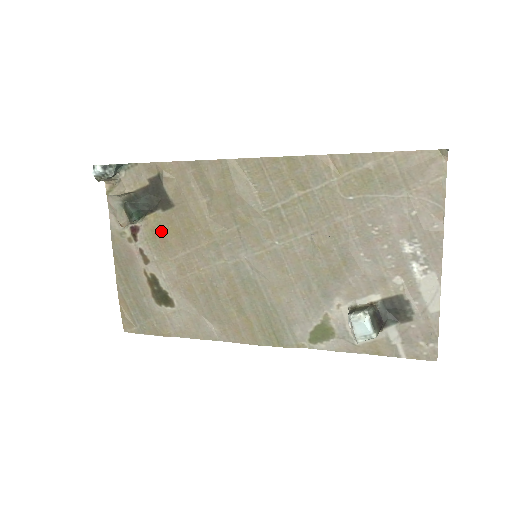
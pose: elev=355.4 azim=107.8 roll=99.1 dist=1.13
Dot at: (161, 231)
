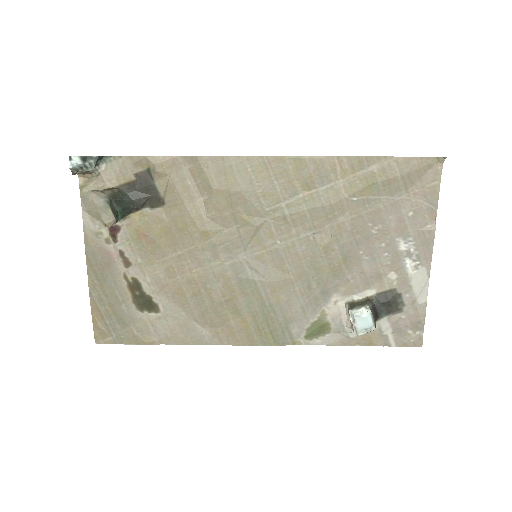
Dot at: (148, 231)
